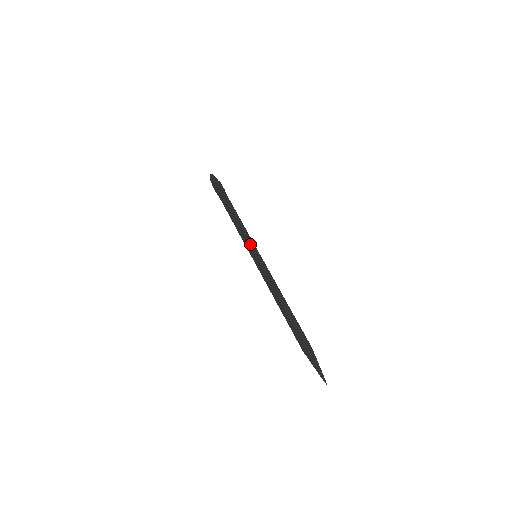
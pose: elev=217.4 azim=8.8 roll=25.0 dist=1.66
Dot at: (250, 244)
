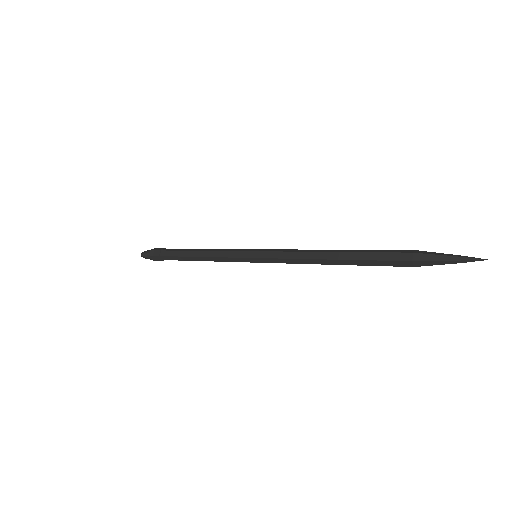
Dot at: (237, 256)
